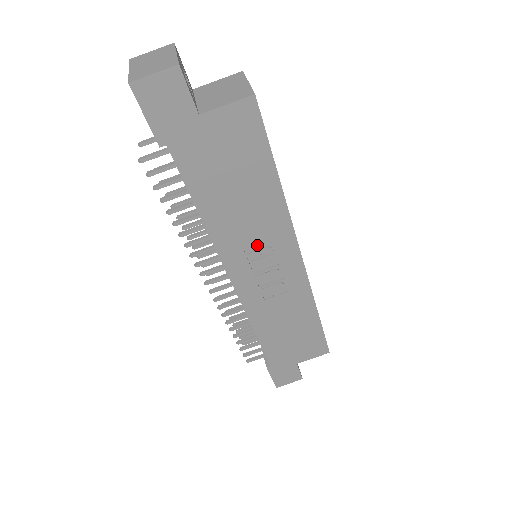
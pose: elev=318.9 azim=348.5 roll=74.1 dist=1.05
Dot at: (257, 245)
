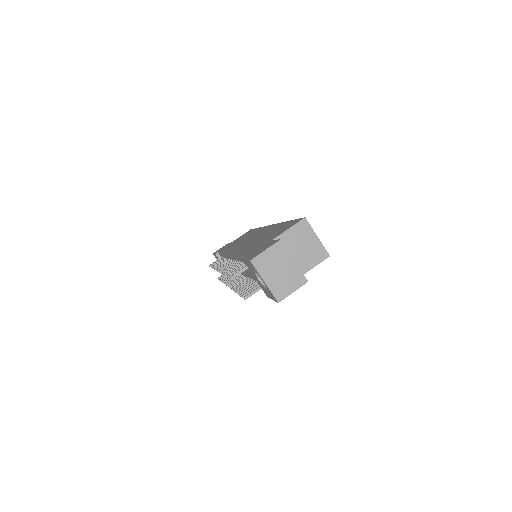
Dot at: occluded
